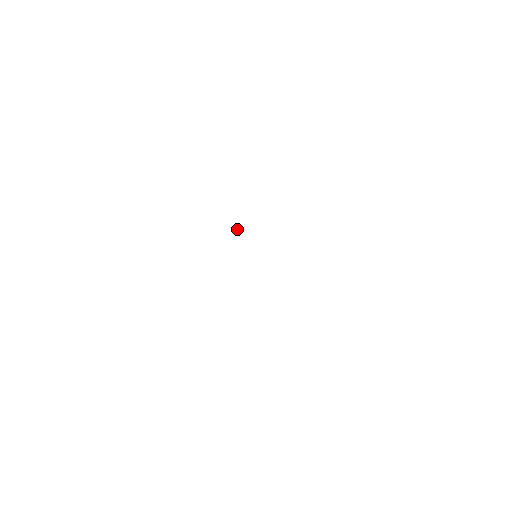
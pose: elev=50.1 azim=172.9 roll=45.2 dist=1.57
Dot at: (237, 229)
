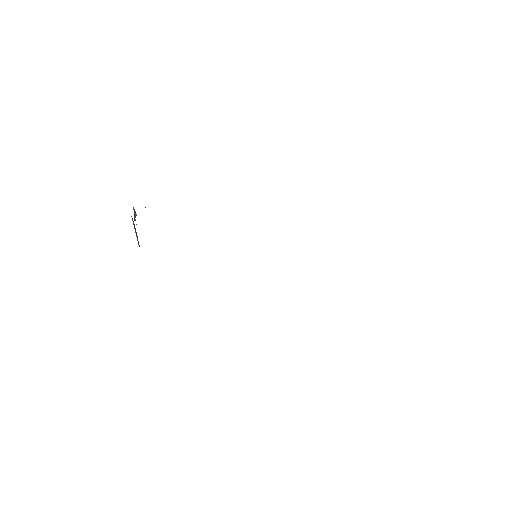
Dot at: occluded
